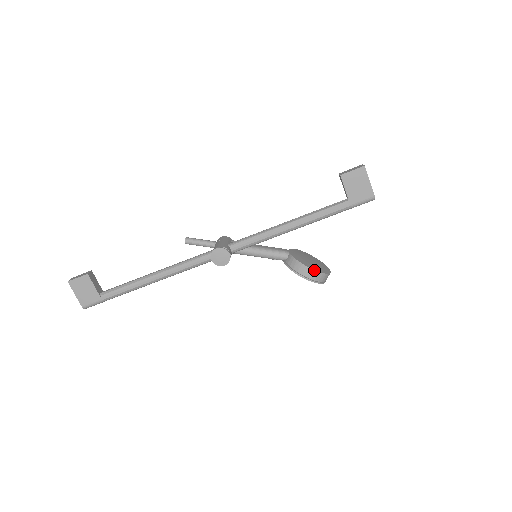
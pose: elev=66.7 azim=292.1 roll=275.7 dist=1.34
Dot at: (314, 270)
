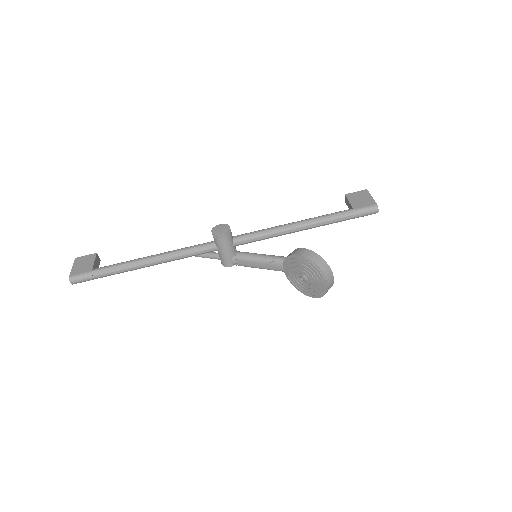
Dot at: (311, 251)
